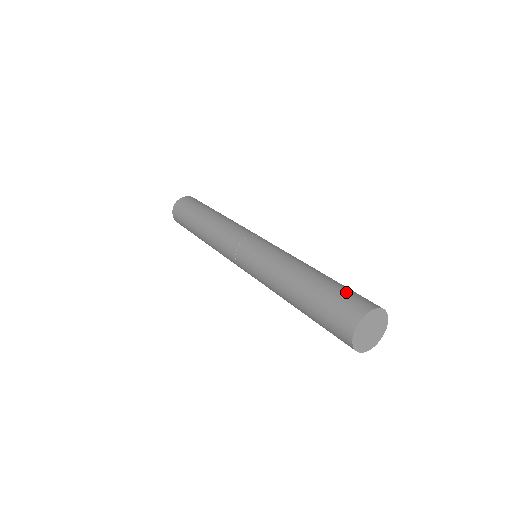
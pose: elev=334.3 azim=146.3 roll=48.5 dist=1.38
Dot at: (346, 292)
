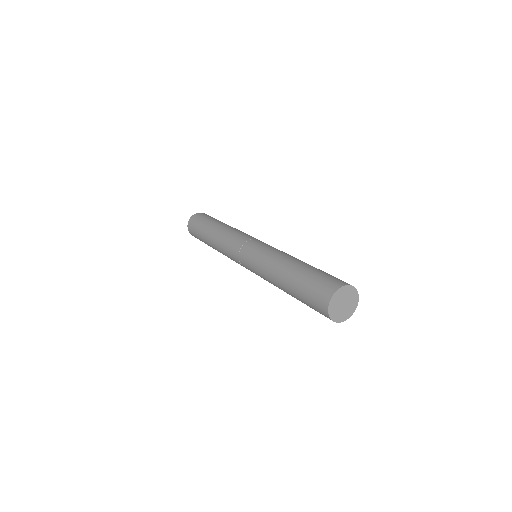
Dot at: occluded
